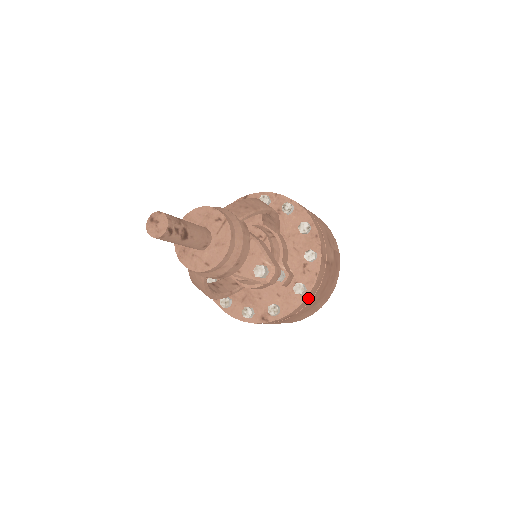
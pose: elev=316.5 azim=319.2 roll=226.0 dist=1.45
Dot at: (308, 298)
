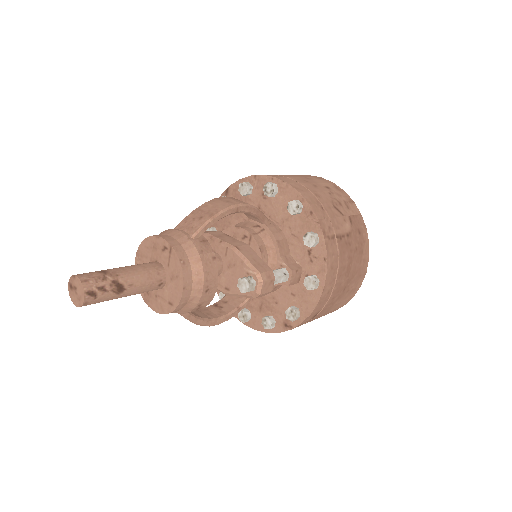
Dot at: (326, 289)
